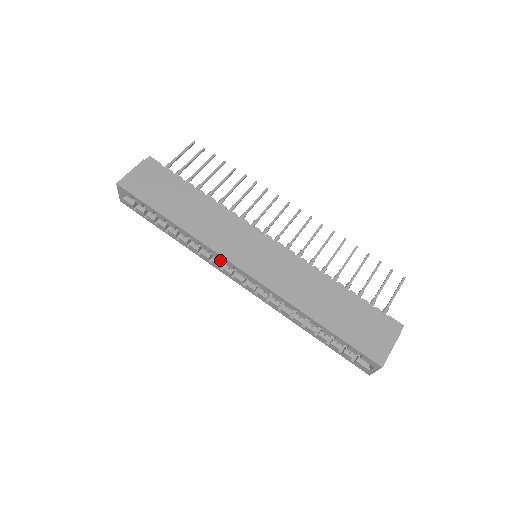
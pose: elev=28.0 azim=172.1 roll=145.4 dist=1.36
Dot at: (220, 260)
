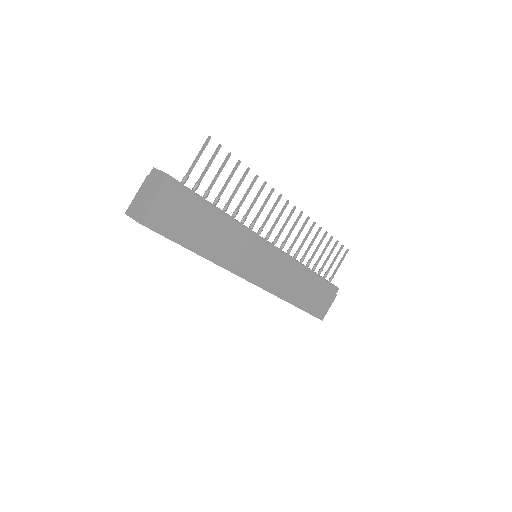
Dot at: occluded
